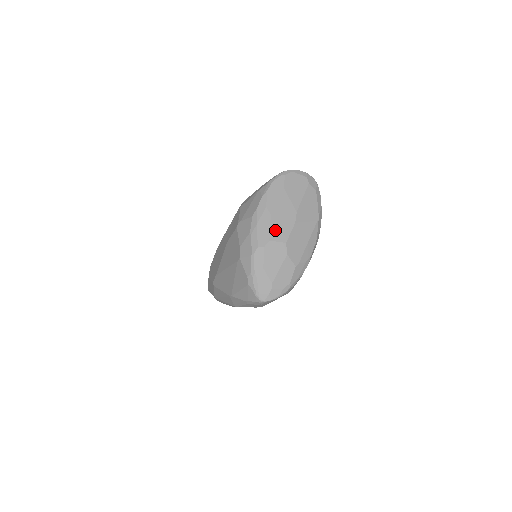
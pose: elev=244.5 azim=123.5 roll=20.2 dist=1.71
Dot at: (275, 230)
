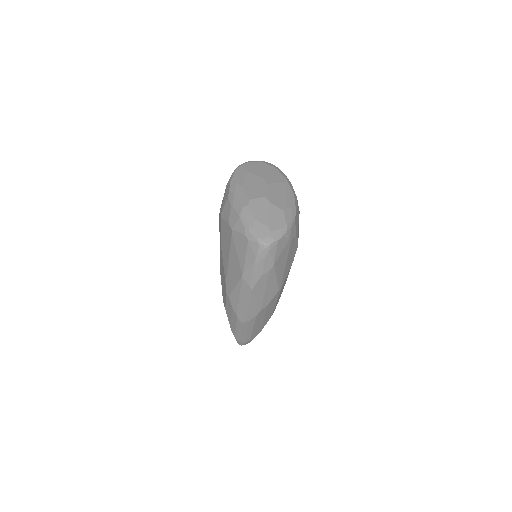
Dot at: (251, 193)
